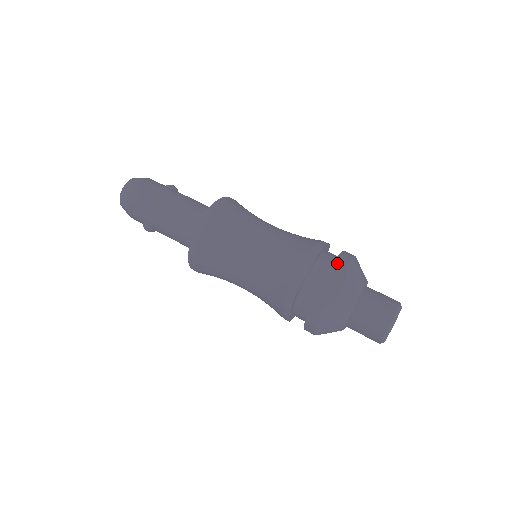
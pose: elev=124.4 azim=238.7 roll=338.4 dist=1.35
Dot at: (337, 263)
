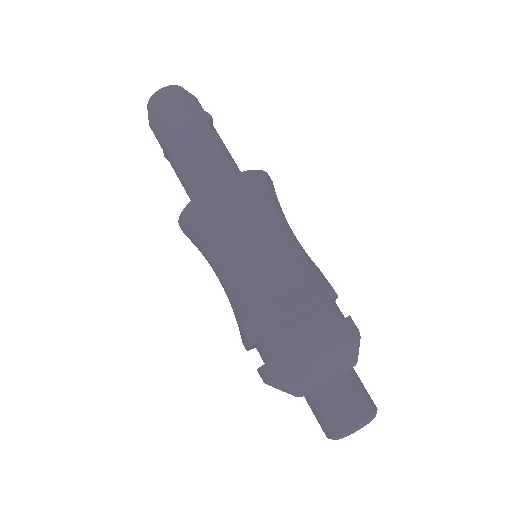
Dot at: (308, 344)
